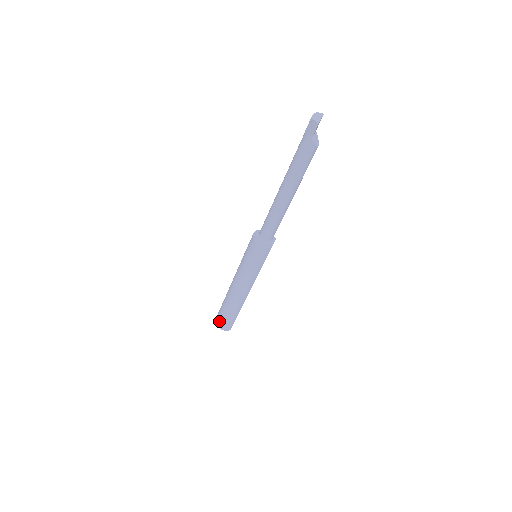
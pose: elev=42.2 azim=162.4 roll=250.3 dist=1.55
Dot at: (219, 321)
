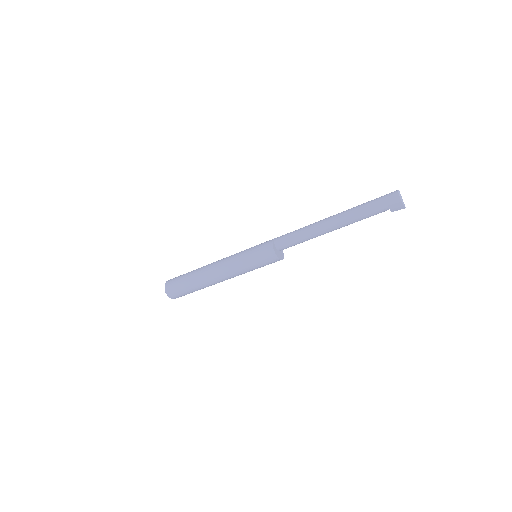
Dot at: (176, 295)
